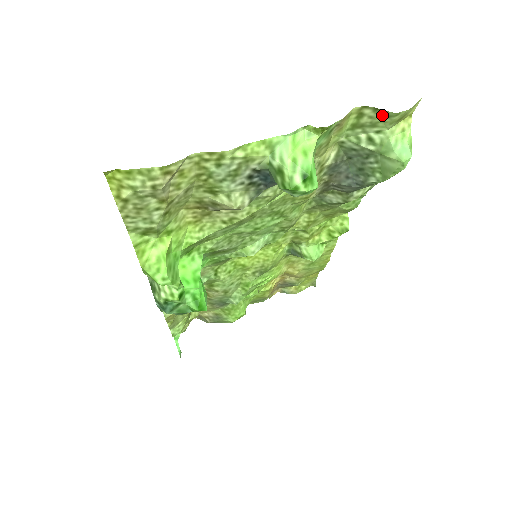
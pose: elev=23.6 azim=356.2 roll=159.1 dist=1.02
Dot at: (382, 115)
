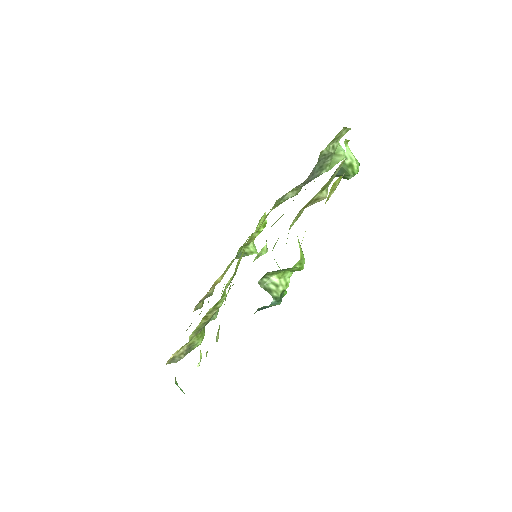
Dot at: (345, 131)
